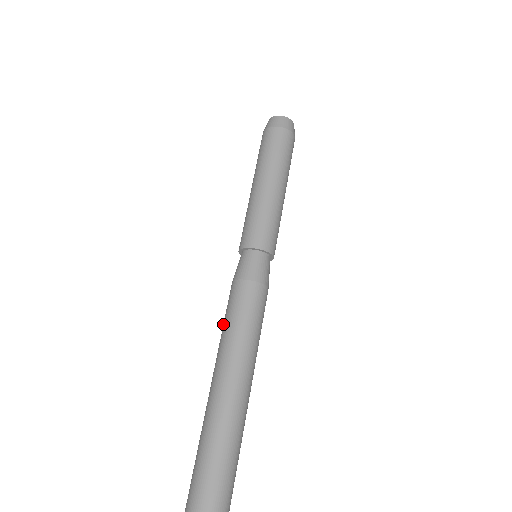
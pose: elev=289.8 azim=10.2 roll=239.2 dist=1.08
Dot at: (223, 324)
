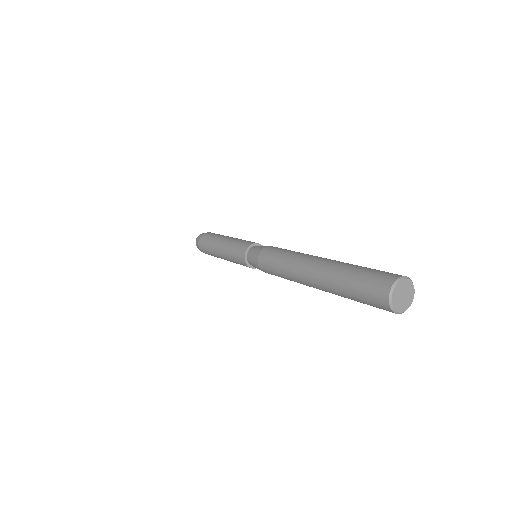
Dot at: (277, 271)
